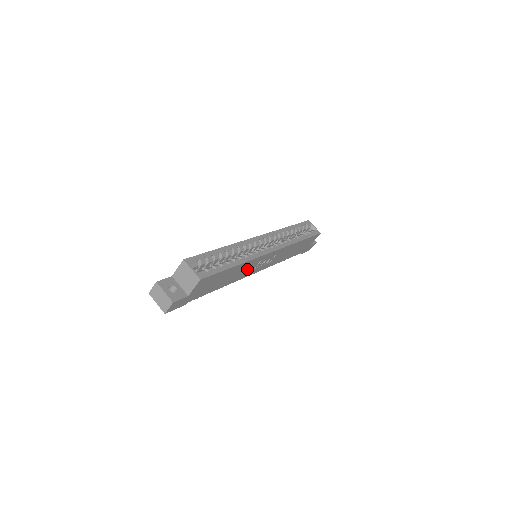
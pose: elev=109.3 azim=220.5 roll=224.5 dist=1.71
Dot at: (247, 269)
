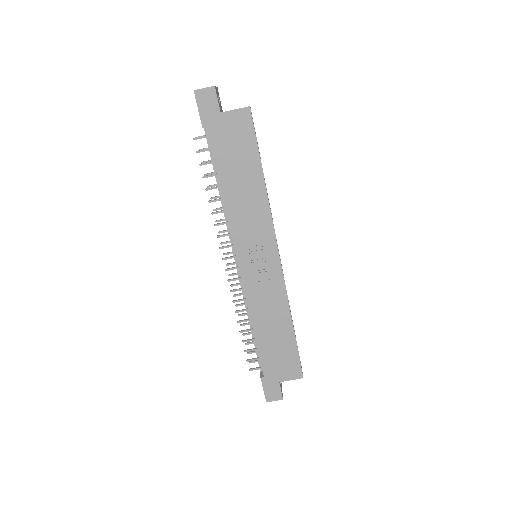
Dot at: (250, 223)
